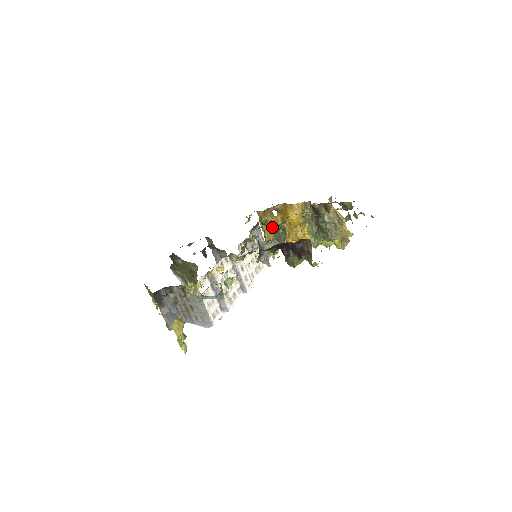
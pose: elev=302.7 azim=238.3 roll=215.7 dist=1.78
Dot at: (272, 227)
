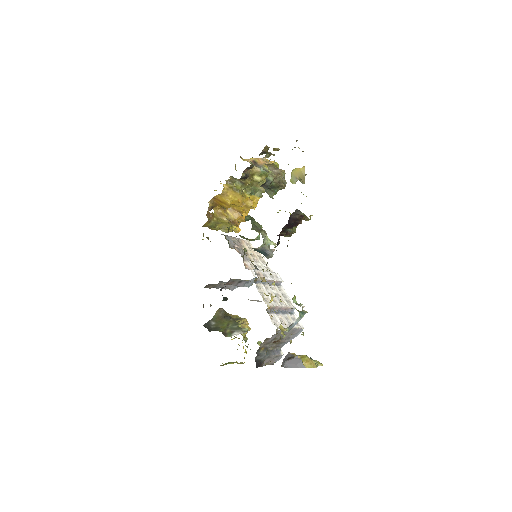
Dot at: (223, 221)
